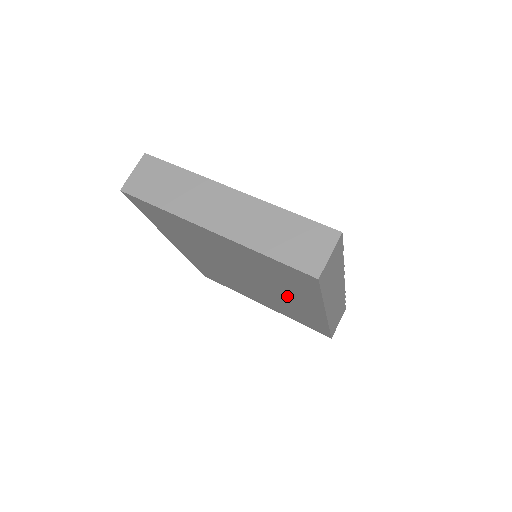
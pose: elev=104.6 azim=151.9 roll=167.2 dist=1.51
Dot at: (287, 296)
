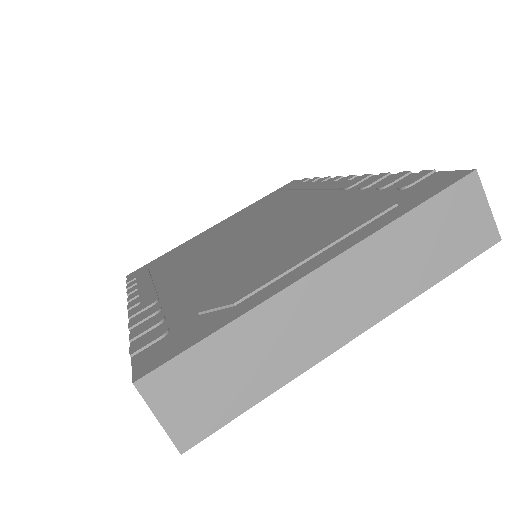
Dot at: occluded
